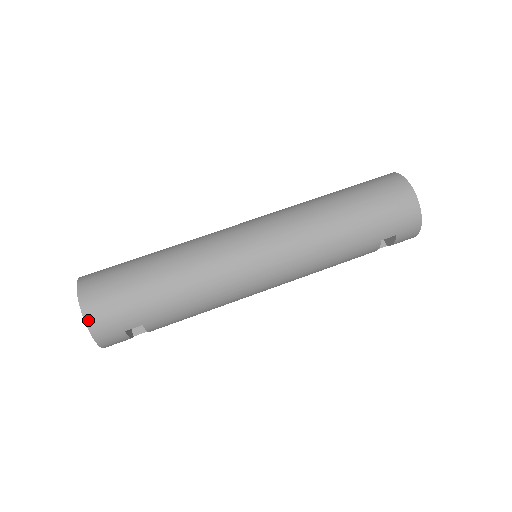
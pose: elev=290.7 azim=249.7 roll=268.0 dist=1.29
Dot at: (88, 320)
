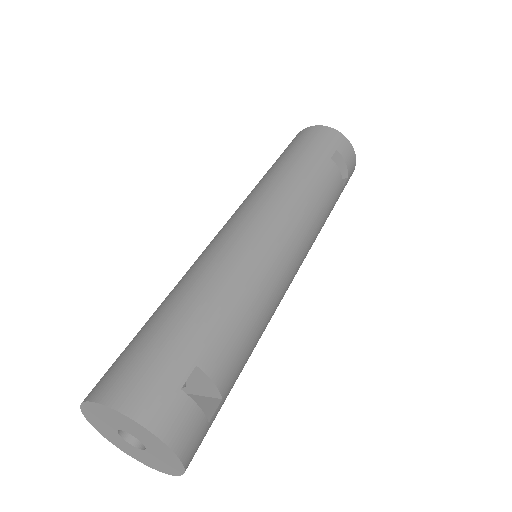
Dot at: (118, 405)
